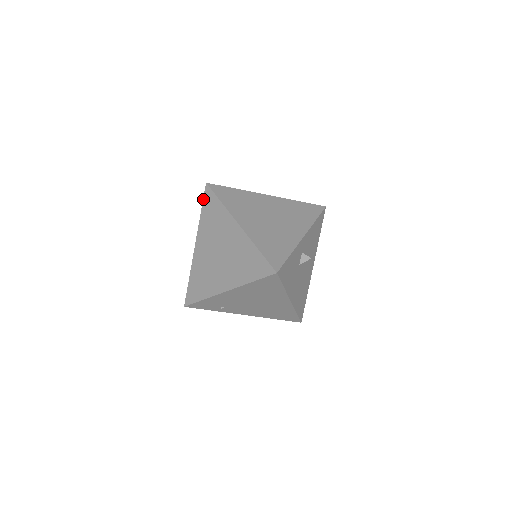
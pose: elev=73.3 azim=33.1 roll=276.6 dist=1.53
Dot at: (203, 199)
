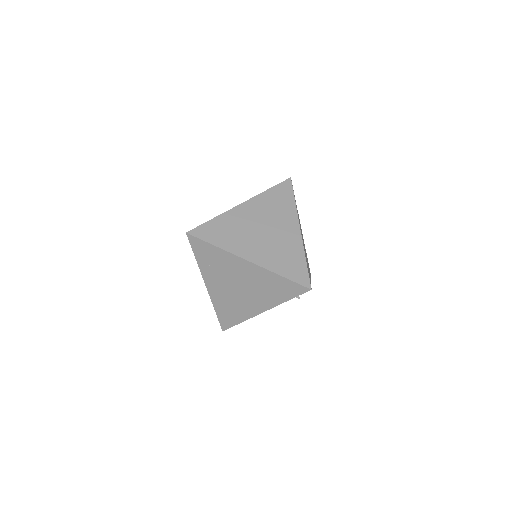
Dot at: (279, 184)
